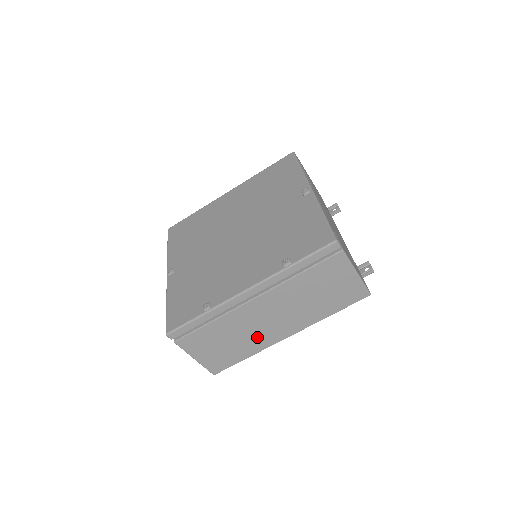
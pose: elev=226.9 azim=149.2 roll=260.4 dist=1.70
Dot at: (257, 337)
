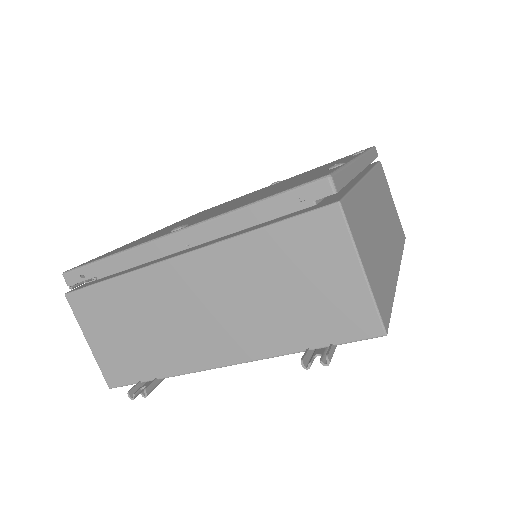
Dot at: (385, 255)
